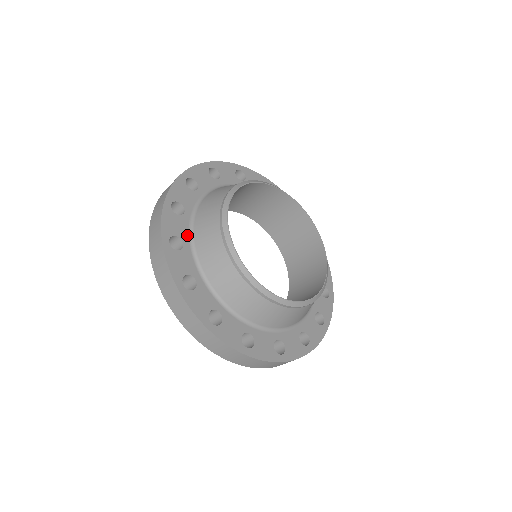
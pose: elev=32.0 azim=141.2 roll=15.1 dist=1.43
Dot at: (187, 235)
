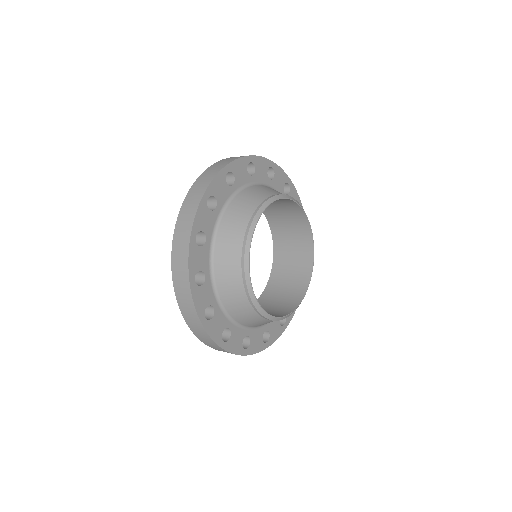
Dot at: (223, 203)
